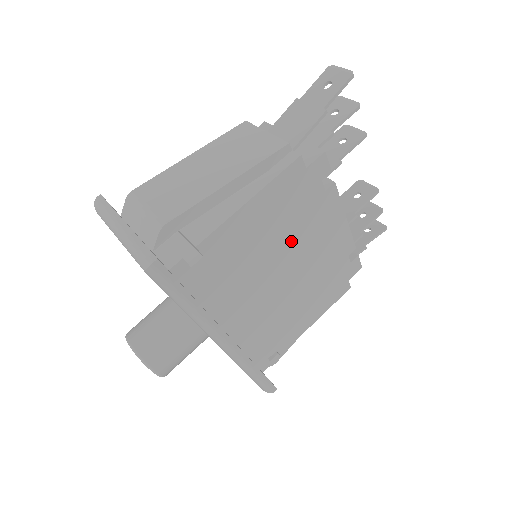
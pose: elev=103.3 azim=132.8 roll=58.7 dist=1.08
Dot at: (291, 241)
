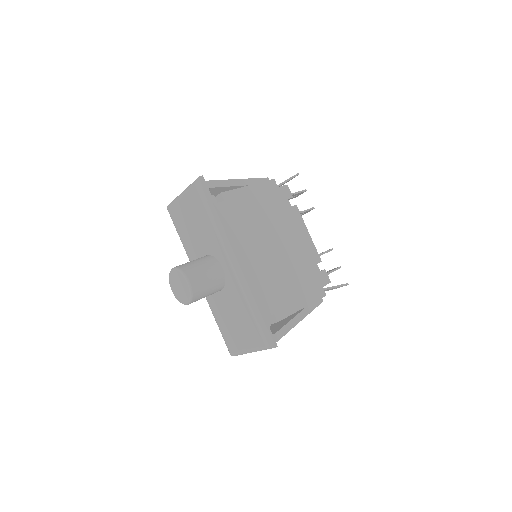
Dot at: (275, 225)
